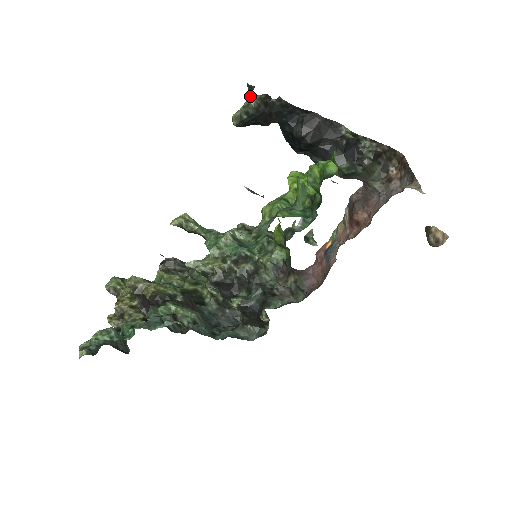
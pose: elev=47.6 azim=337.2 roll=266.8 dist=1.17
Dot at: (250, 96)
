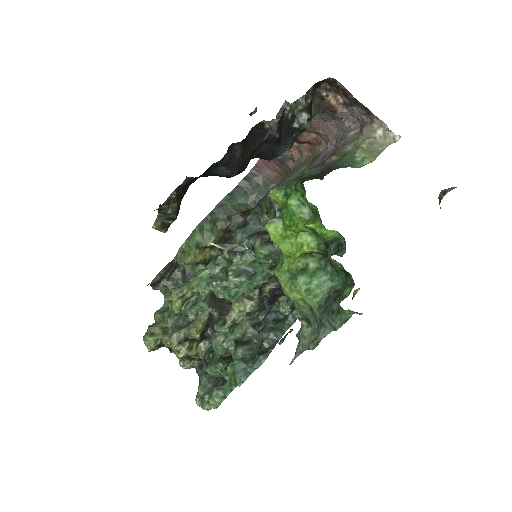
Dot at: (161, 210)
